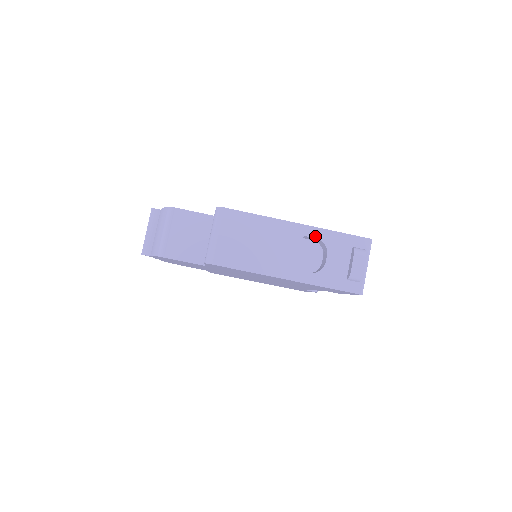
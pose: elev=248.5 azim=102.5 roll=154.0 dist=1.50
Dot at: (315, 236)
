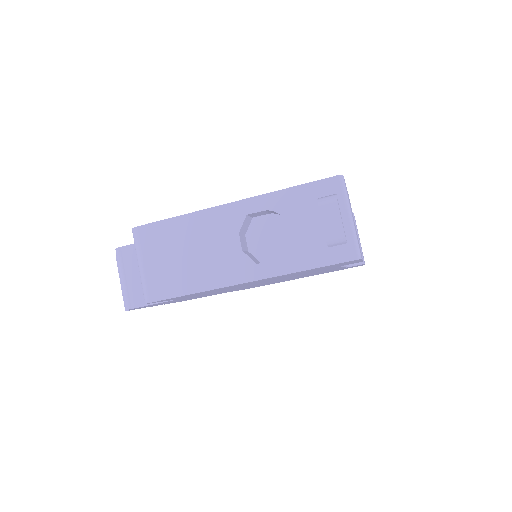
Dot at: (260, 208)
